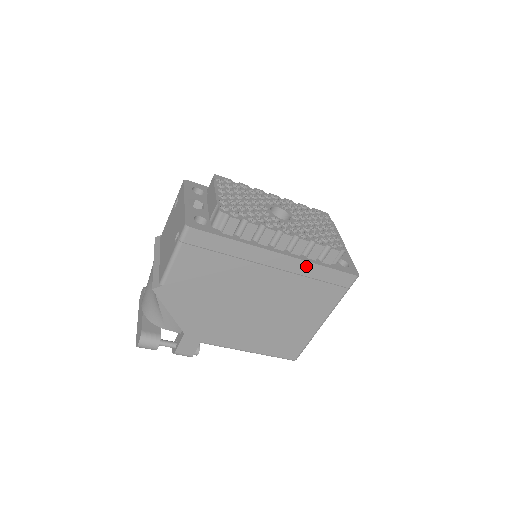
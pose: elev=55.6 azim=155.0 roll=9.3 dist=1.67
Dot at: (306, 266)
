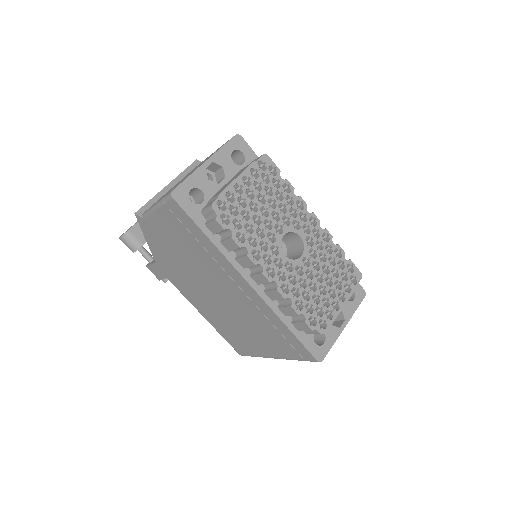
Dot at: (271, 313)
